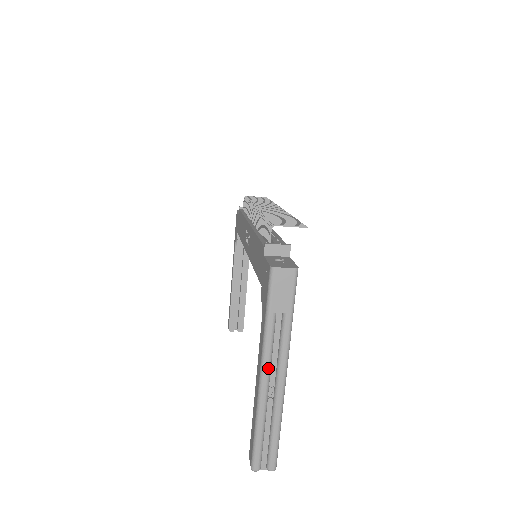
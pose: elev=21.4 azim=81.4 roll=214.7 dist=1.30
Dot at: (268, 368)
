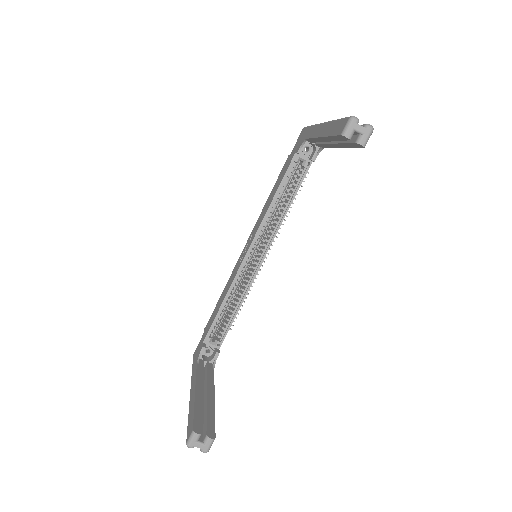
Dot at: occluded
